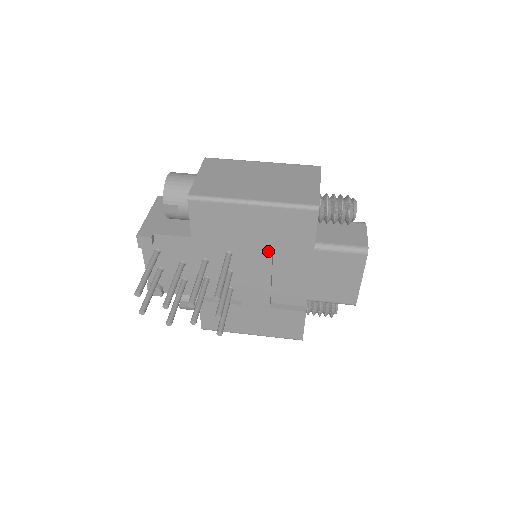
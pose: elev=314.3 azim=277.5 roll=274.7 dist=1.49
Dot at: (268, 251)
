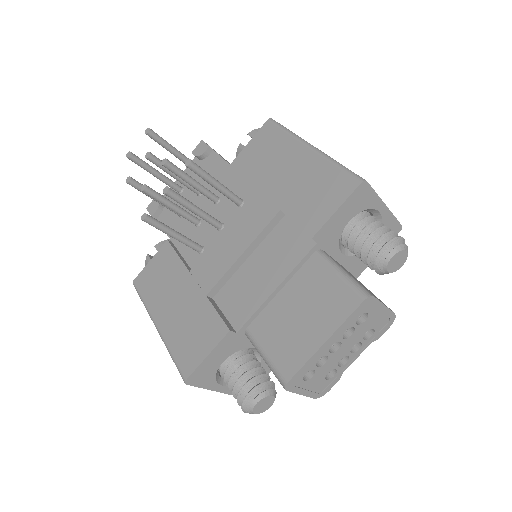
Dot at: (274, 211)
